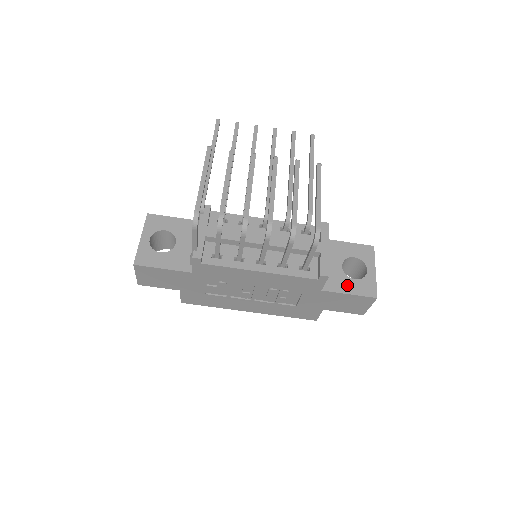
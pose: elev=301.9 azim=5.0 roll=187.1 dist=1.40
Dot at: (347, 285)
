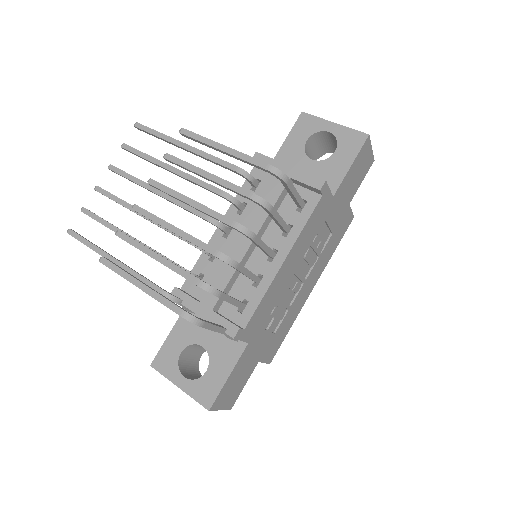
Dot at: (338, 164)
